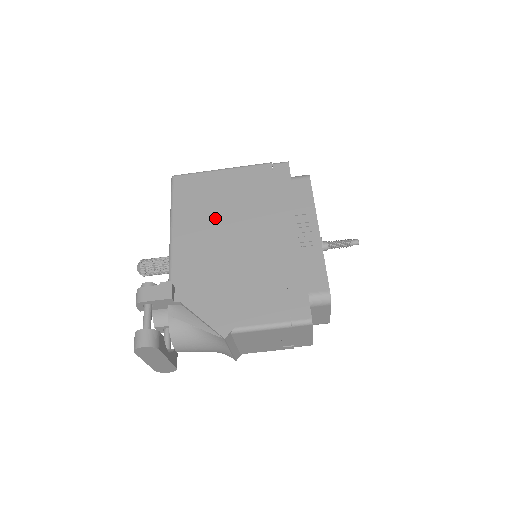
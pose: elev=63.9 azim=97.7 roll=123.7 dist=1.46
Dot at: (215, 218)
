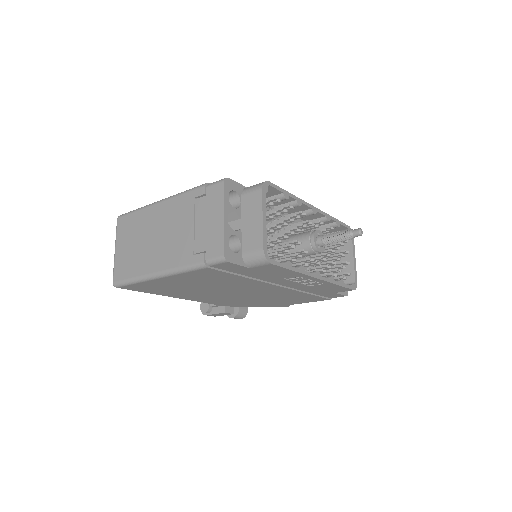
Dot at: (205, 292)
